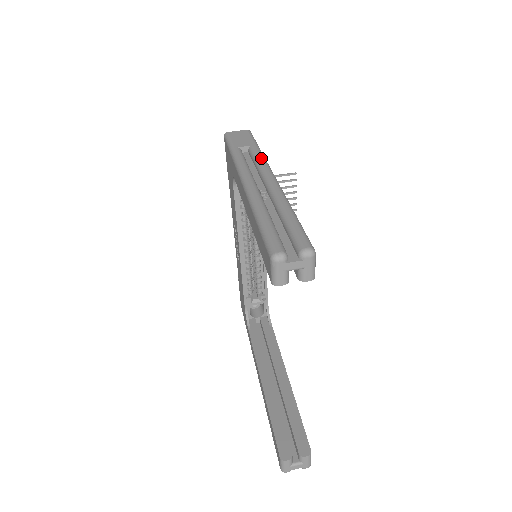
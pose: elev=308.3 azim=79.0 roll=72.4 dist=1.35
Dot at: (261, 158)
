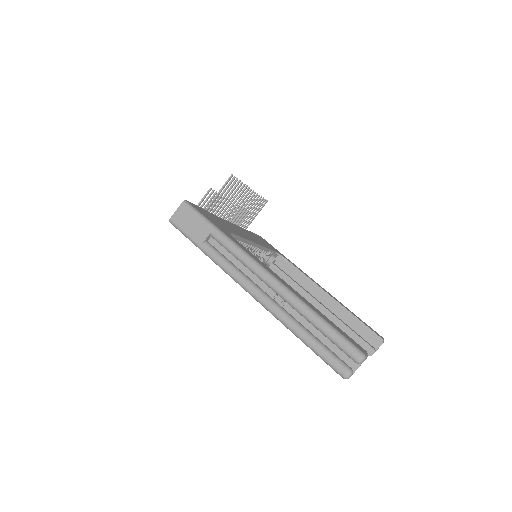
Dot at: (236, 251)
